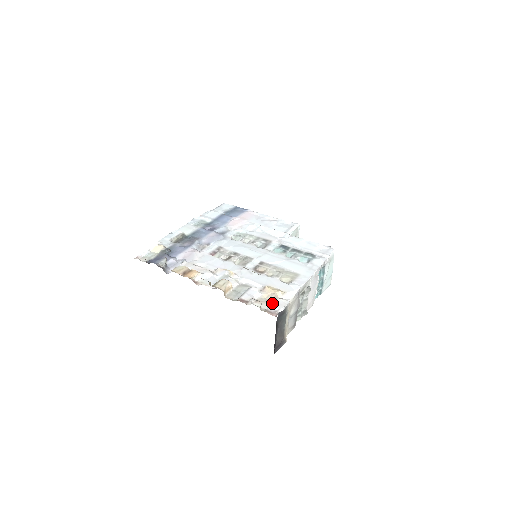
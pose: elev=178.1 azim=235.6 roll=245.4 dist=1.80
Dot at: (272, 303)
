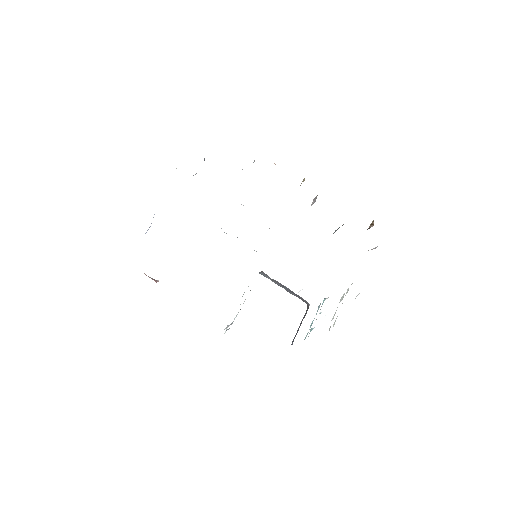
Dot at: occluded
